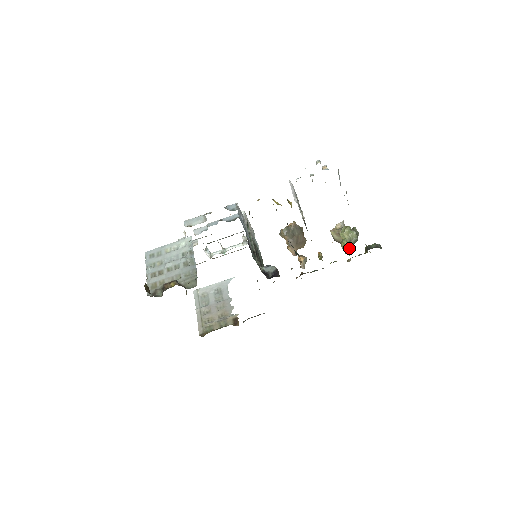
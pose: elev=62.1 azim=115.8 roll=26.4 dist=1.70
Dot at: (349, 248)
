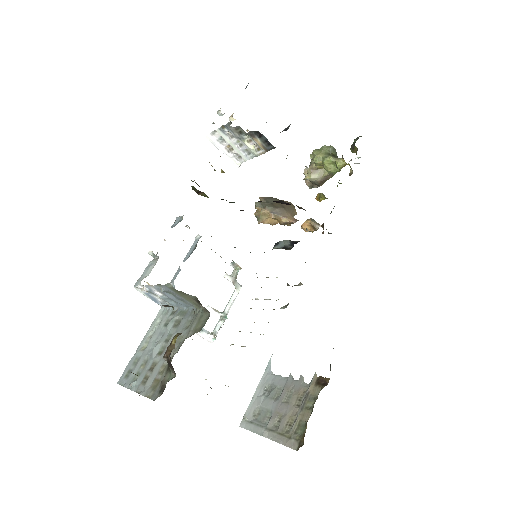
Dot at: (336, 158)
